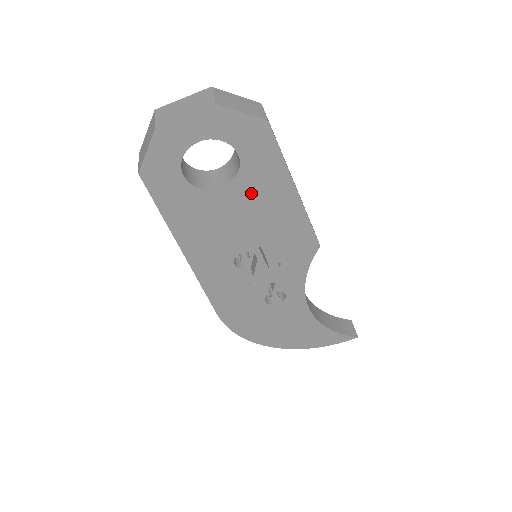
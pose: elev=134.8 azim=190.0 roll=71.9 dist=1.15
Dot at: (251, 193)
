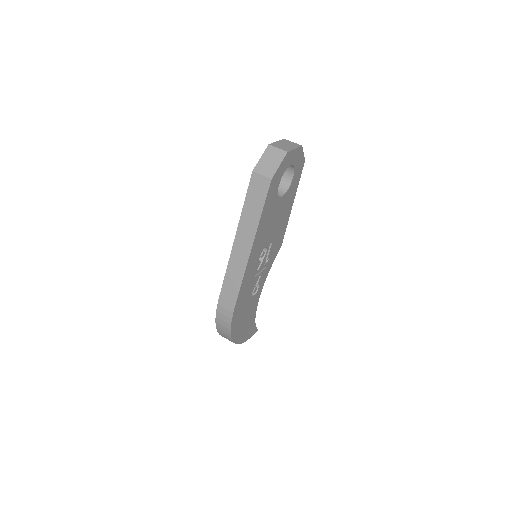
Dot at: (285, 203)
